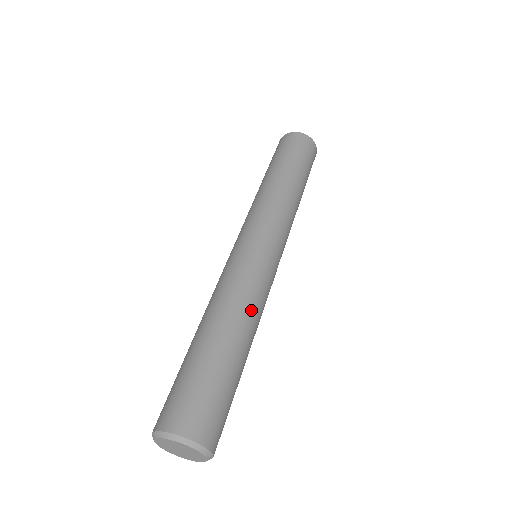
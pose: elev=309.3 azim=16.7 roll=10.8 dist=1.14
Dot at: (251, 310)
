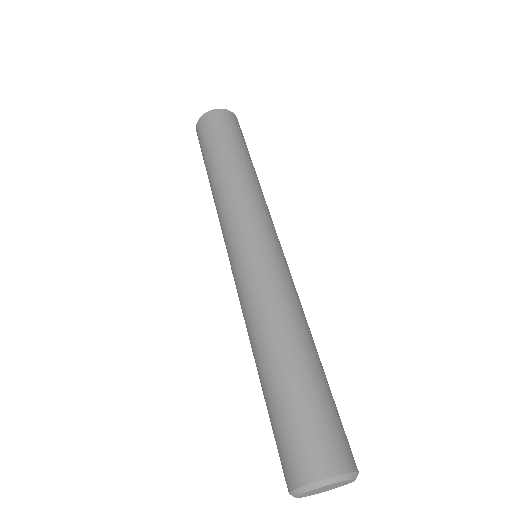
Dot at: (295, 313)
